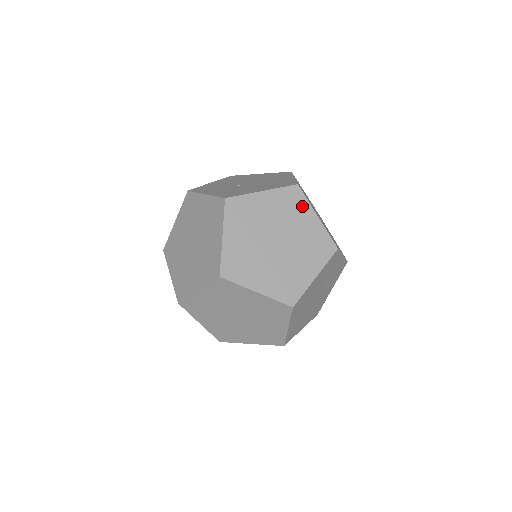
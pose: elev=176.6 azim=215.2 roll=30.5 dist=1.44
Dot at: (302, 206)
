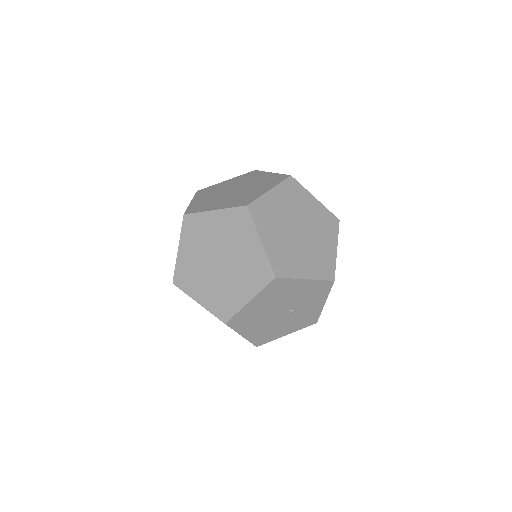
Dot at: (258, 174)
